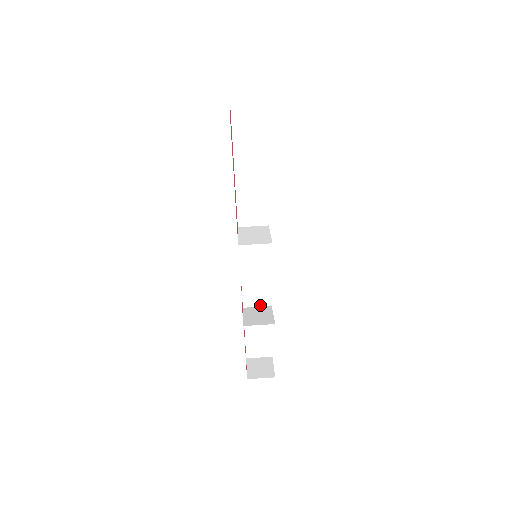
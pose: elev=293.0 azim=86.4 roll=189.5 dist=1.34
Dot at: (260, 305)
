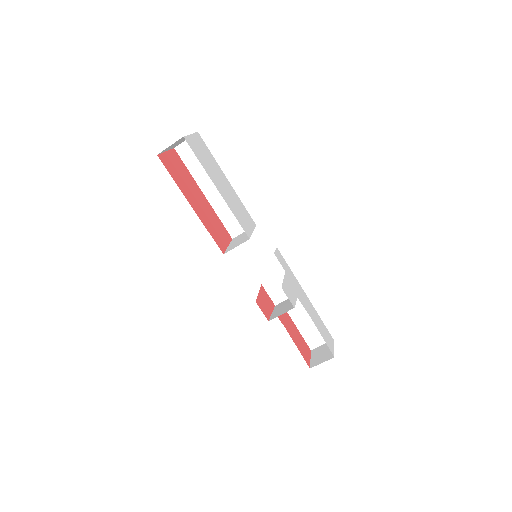
Dot at: occluded
